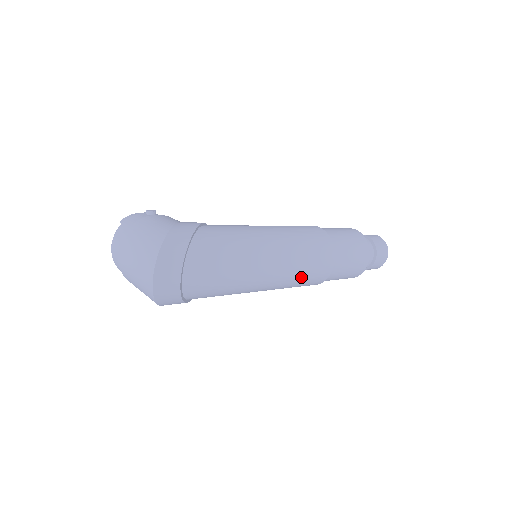
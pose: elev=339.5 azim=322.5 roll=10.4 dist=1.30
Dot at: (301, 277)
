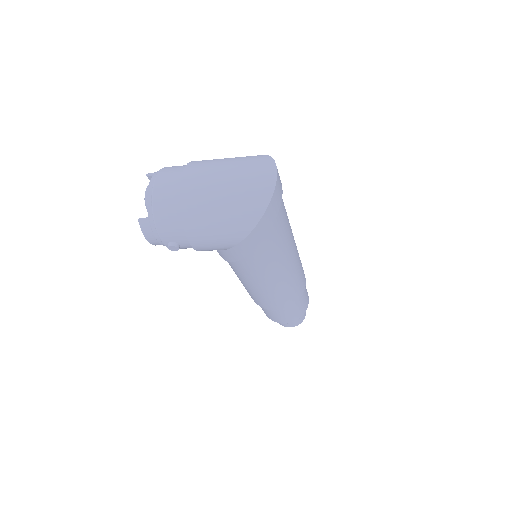
Dot at: (298, 278)
